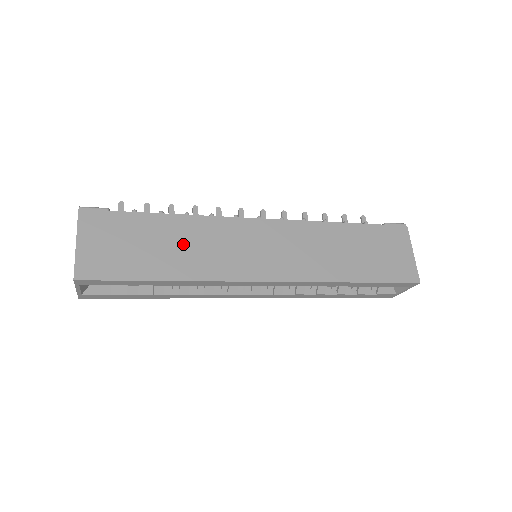
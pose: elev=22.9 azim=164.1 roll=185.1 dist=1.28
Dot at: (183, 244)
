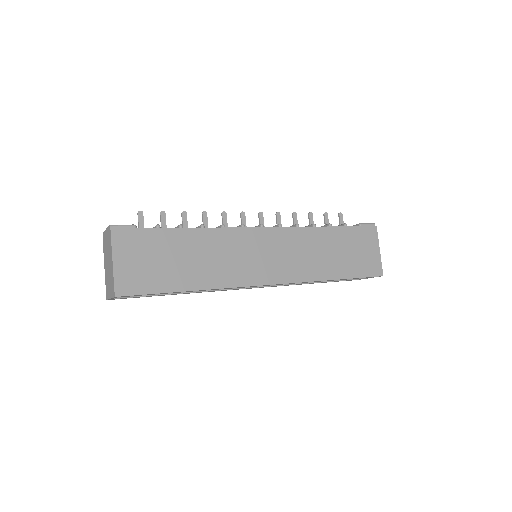
Dot at: (202, 256)
